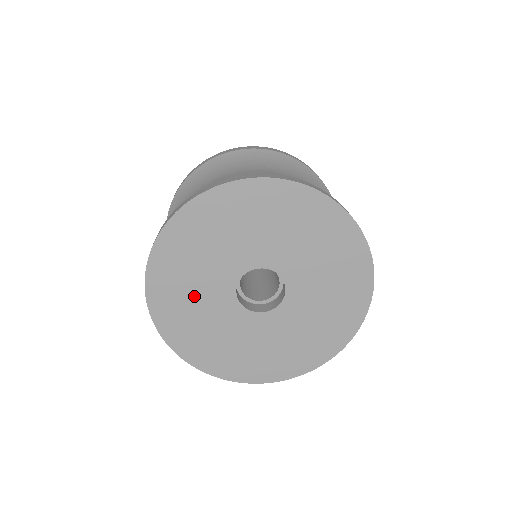
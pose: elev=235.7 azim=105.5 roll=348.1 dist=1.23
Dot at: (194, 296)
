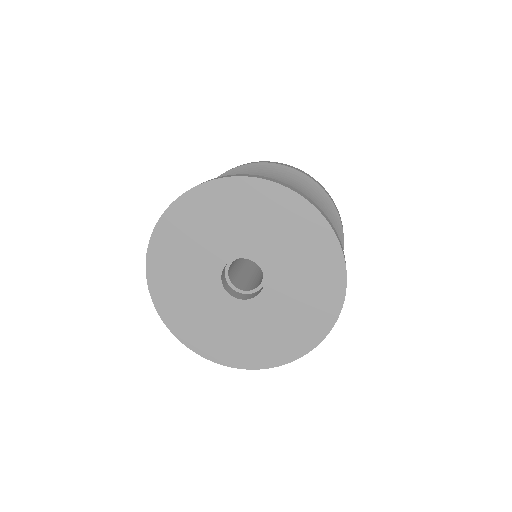
Dot at: (186, 283)
